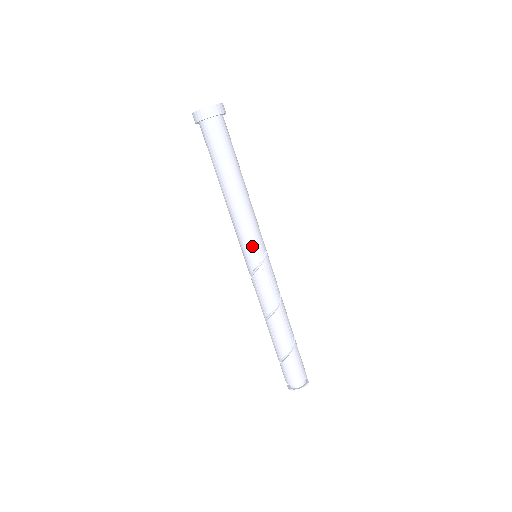
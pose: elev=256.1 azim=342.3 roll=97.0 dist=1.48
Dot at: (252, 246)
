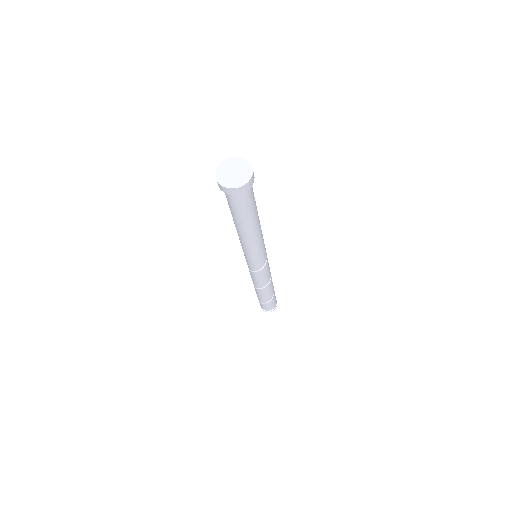
Dot at: (262, 257)
